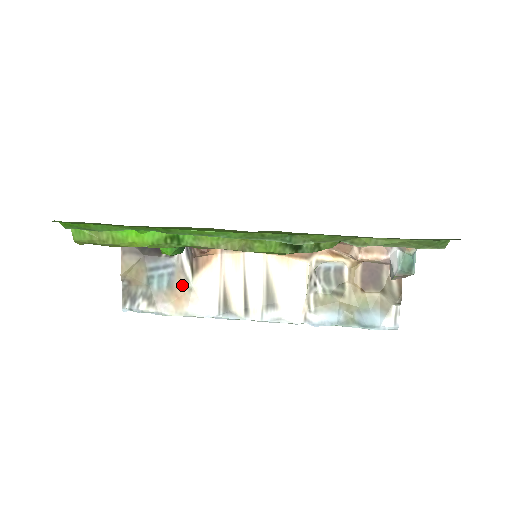
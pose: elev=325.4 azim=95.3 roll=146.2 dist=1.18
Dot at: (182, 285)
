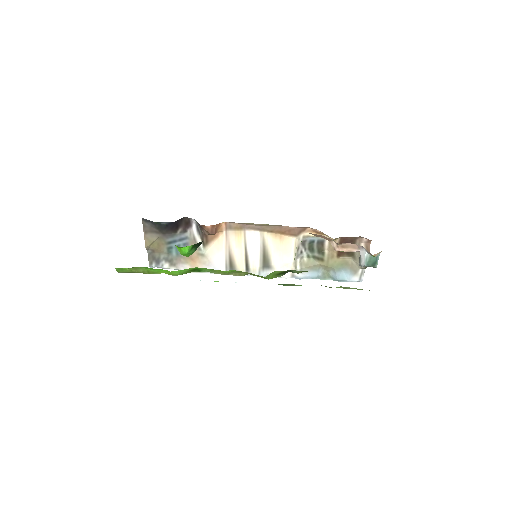
Dot at: (196, 252)
